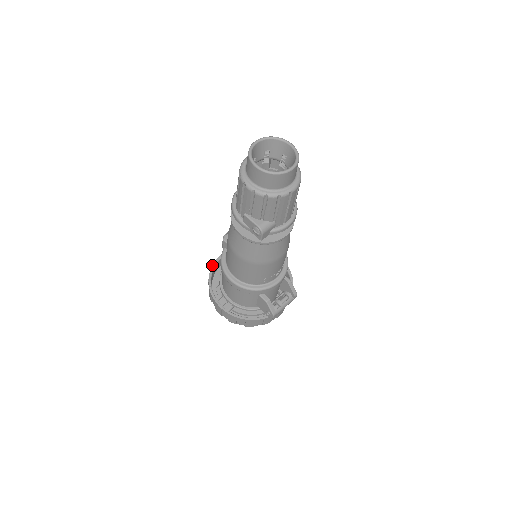
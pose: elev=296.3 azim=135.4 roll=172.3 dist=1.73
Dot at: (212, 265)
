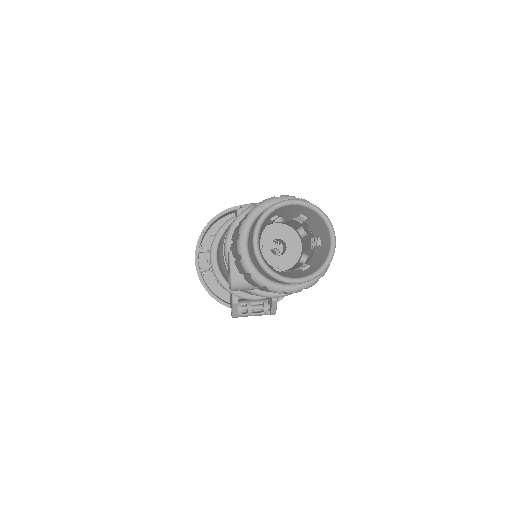
Dot at: occluded
